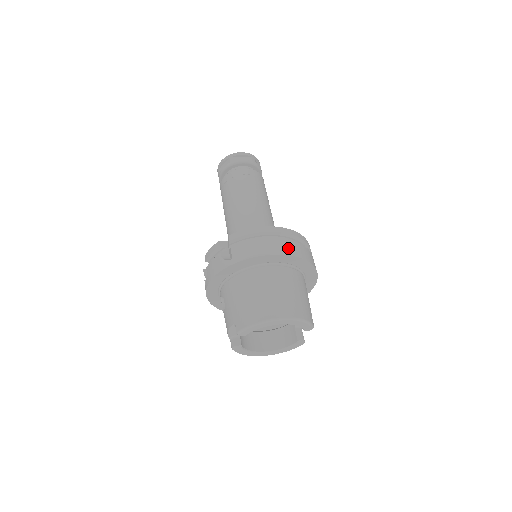
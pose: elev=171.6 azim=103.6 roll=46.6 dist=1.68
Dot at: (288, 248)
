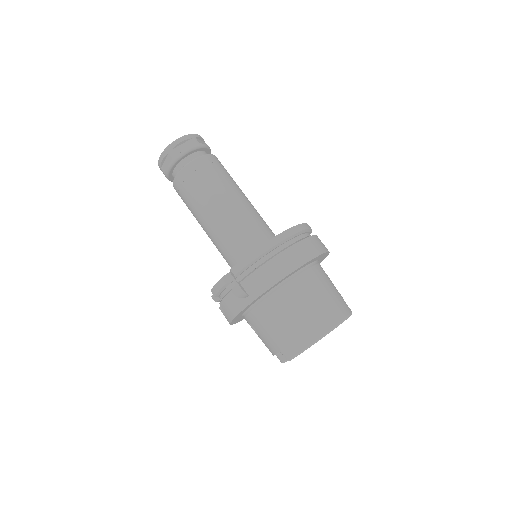
Dot at: (299, 256)
